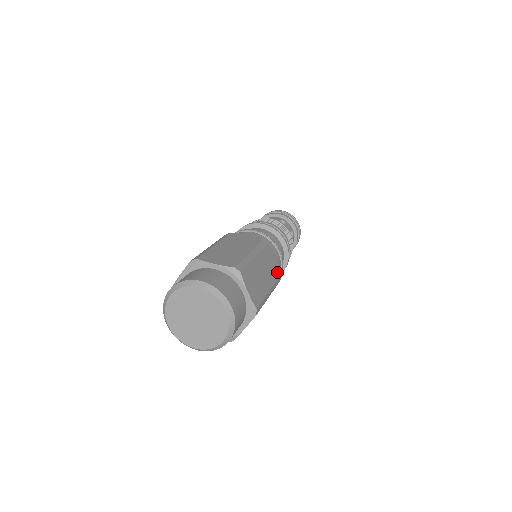
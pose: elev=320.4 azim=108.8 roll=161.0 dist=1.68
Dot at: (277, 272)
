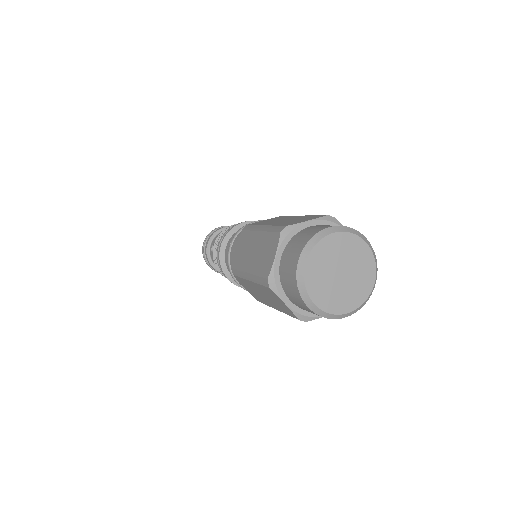
Dot at: occluded
